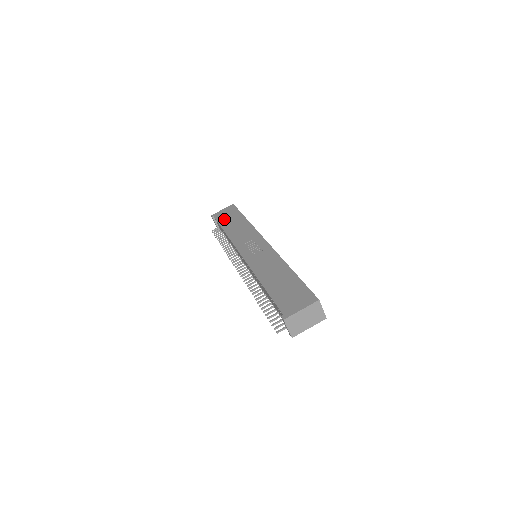
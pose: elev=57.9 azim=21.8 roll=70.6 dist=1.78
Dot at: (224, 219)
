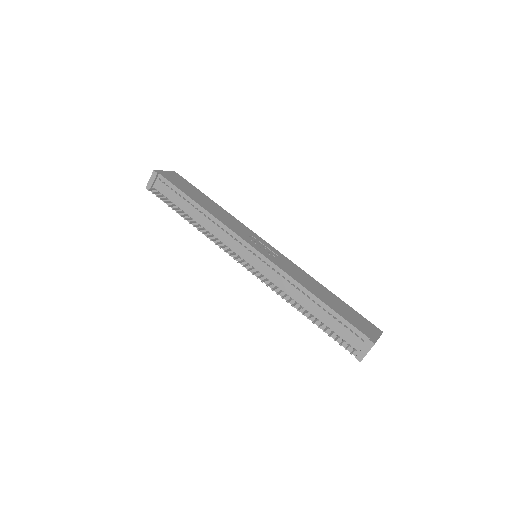
Dot at: (183, 187)
